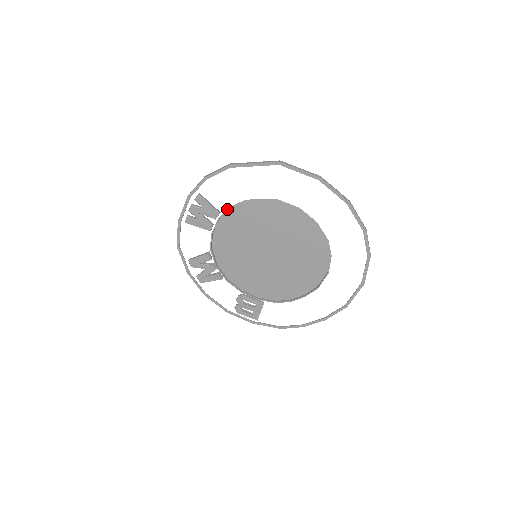
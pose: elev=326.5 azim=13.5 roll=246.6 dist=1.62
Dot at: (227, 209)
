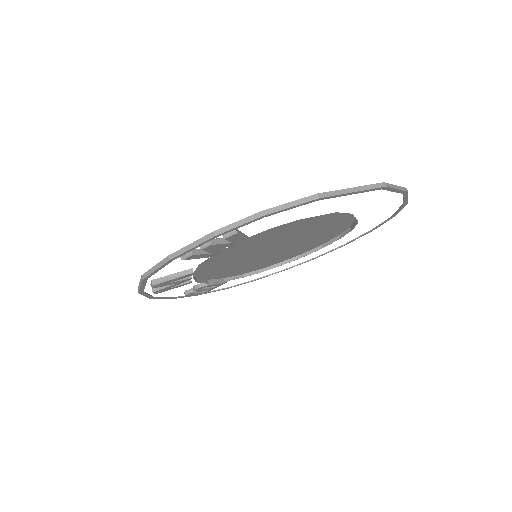
Dot at: (265, 235)
